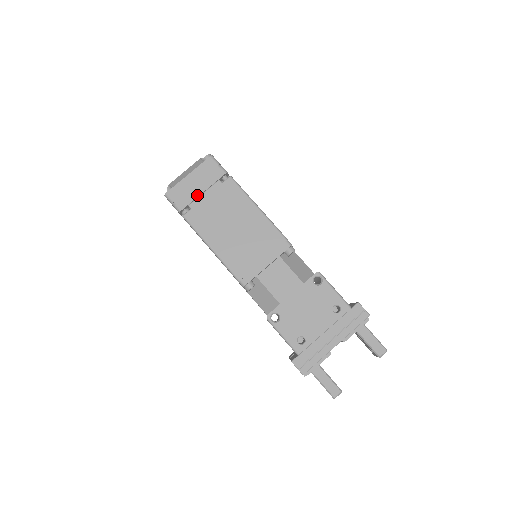
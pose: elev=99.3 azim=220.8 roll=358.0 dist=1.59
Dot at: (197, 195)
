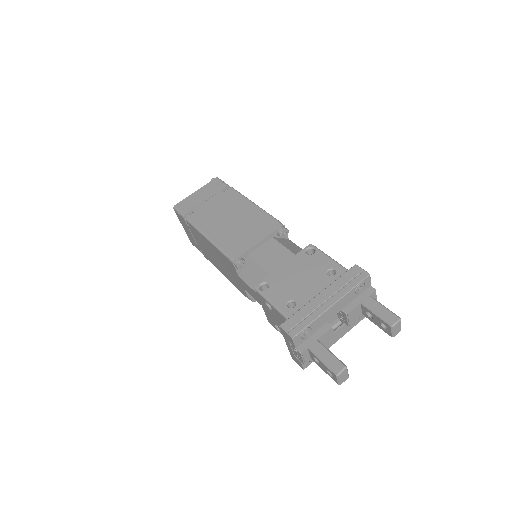
Dot at: (201, 203)
